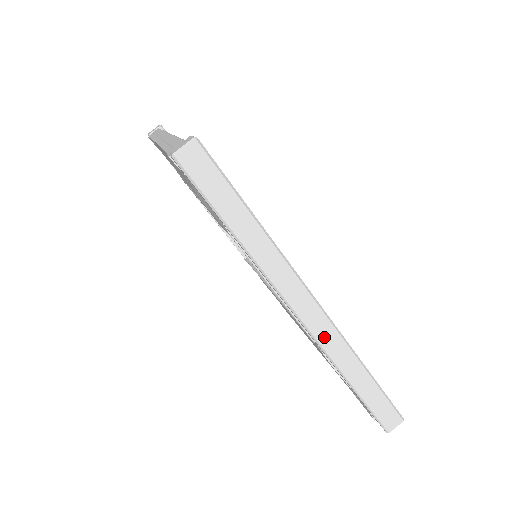
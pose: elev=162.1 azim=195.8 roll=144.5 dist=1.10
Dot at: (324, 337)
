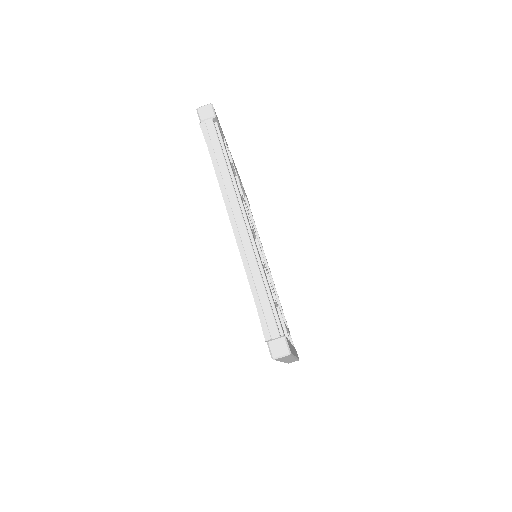
Dot at: occluded
